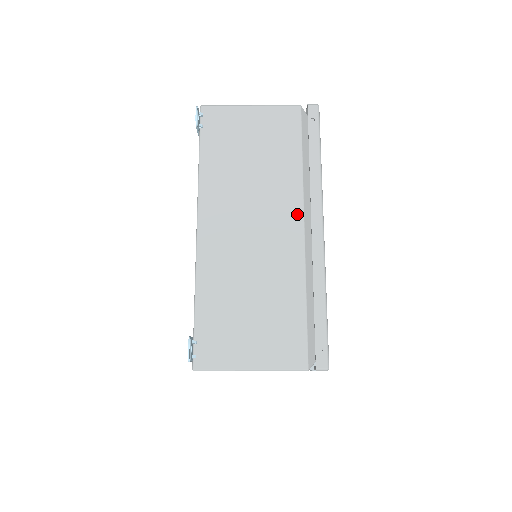
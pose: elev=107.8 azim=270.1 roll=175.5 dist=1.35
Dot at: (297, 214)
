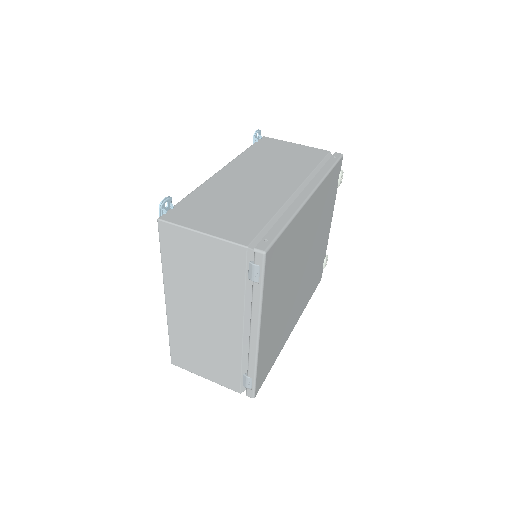
Dot at: (296, 184)
